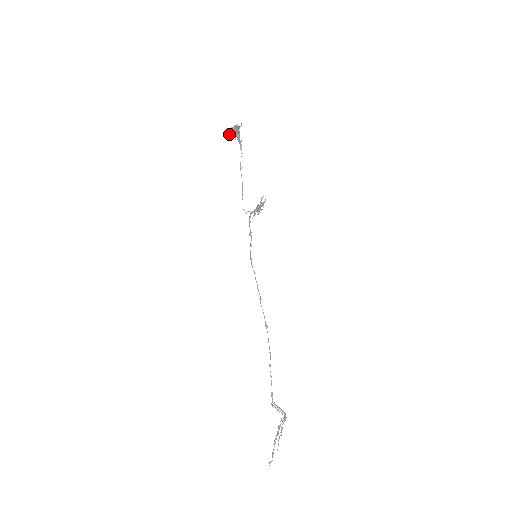
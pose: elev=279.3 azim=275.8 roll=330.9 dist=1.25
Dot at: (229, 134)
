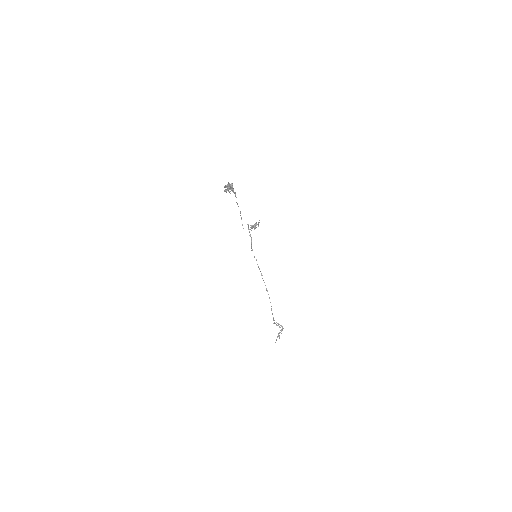
Dot at: occluded
